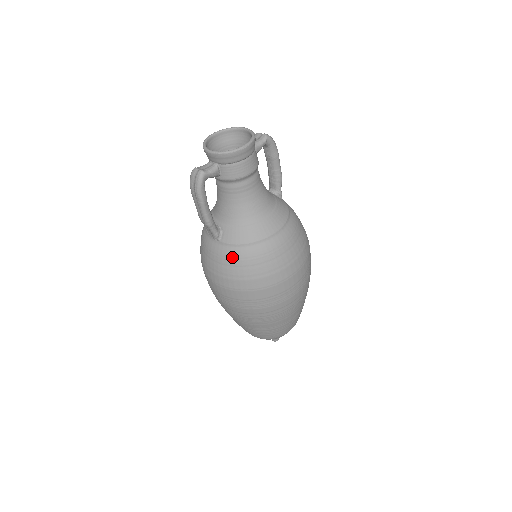
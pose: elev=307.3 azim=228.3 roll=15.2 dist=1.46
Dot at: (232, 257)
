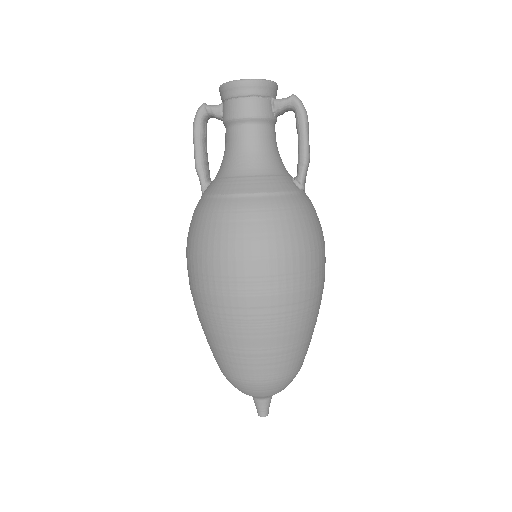
Dot at: (196, 209)
